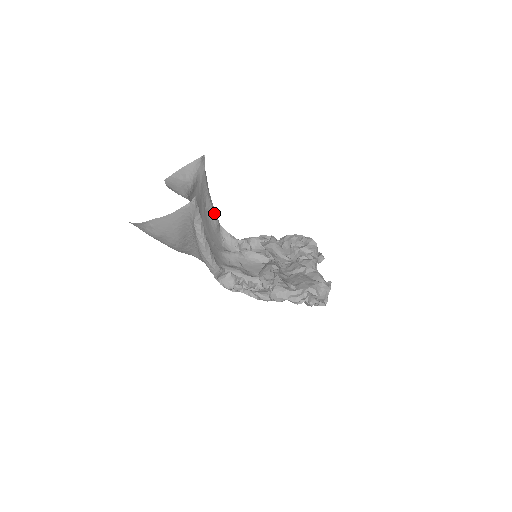
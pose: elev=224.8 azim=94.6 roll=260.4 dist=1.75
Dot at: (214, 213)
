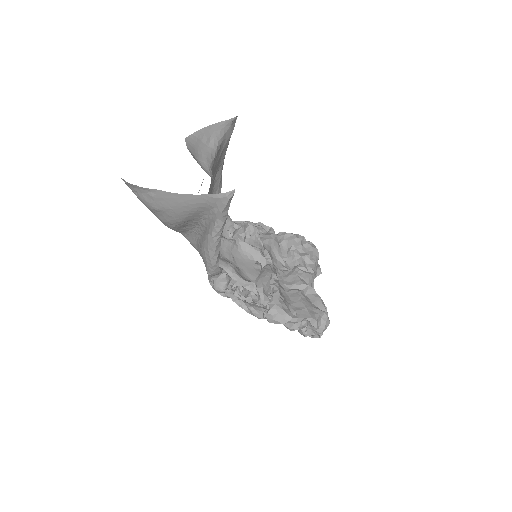
Dot at: (220, 186)
